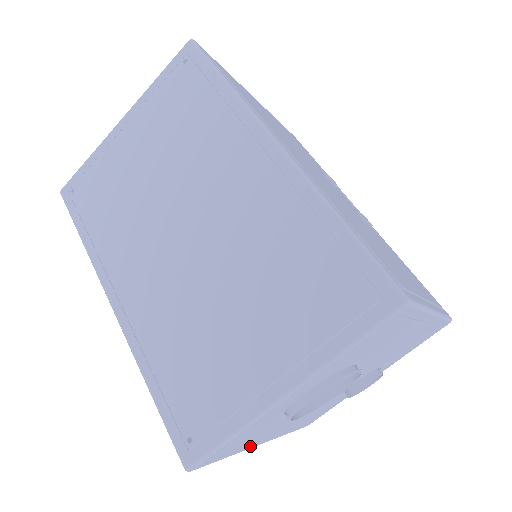
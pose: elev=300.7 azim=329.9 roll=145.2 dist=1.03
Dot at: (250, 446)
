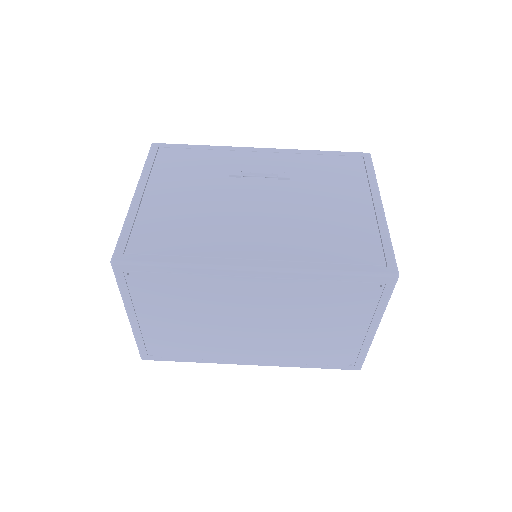
Dot at: occluded
